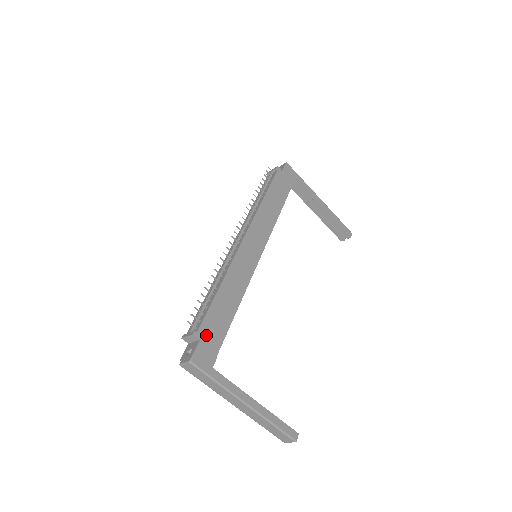
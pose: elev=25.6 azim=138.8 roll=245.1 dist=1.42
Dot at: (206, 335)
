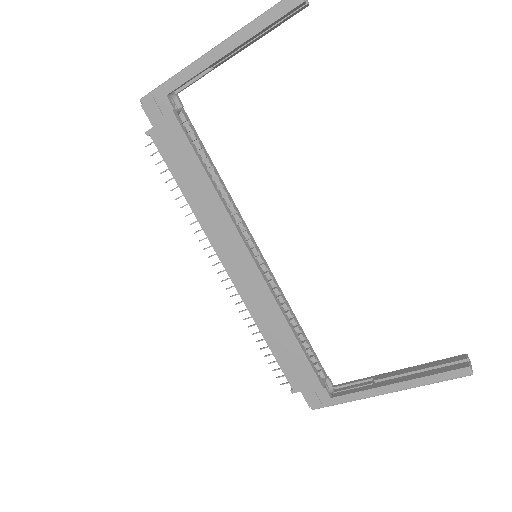
Dot at: (300, 384)
